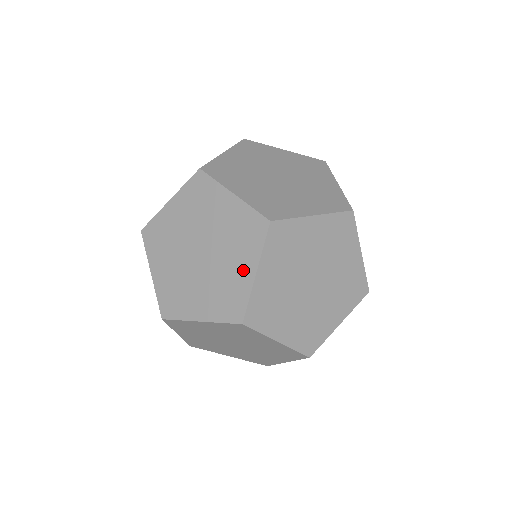
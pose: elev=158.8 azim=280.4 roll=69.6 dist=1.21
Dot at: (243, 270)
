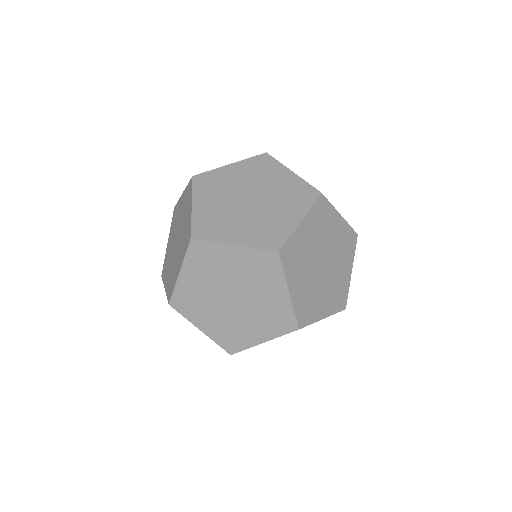
Dot at: (178, 266)
